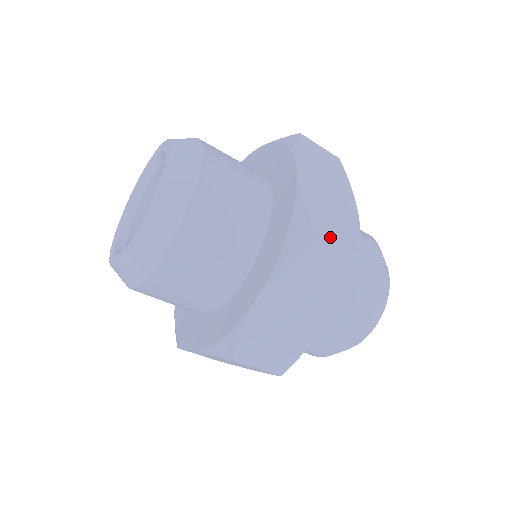
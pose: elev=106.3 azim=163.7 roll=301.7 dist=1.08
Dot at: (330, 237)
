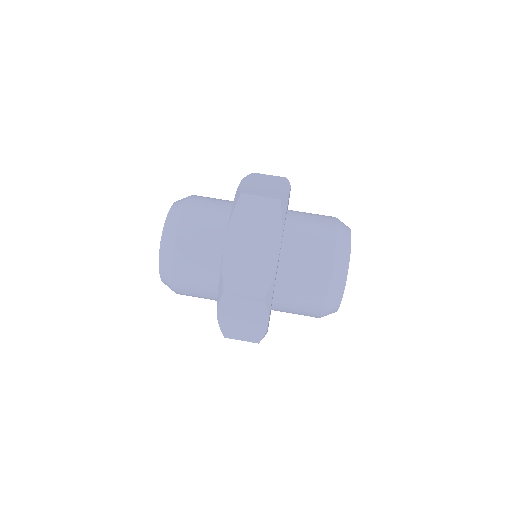
Dot at: (238, 294)
